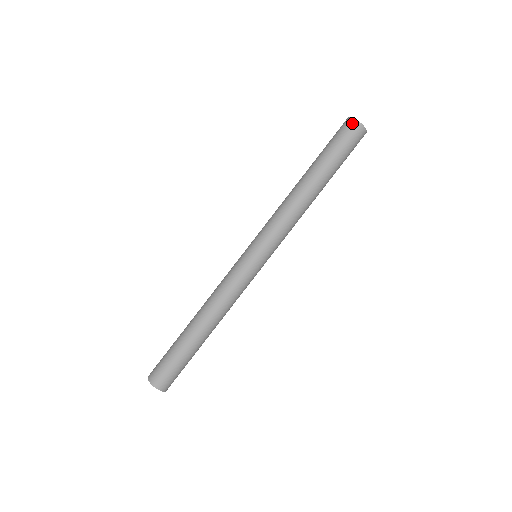
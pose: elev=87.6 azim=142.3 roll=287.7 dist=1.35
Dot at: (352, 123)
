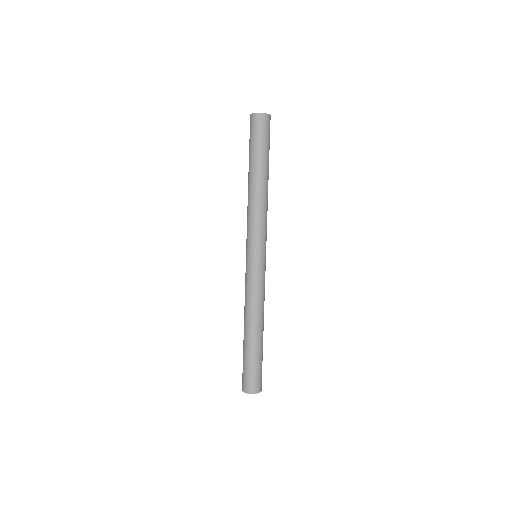
Dot at: (261, 117)
